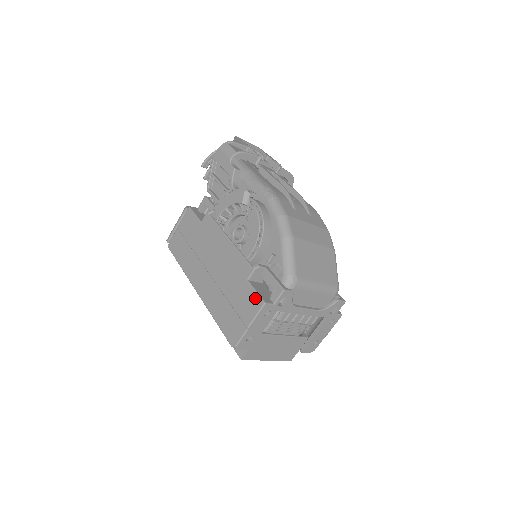
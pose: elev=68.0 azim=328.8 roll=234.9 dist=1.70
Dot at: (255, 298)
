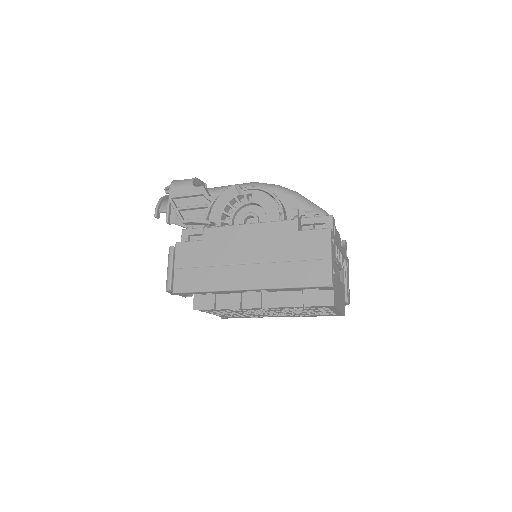
Dot at: (318, 233)
